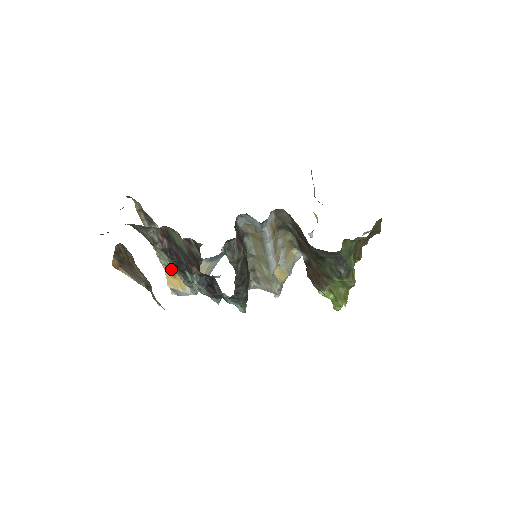
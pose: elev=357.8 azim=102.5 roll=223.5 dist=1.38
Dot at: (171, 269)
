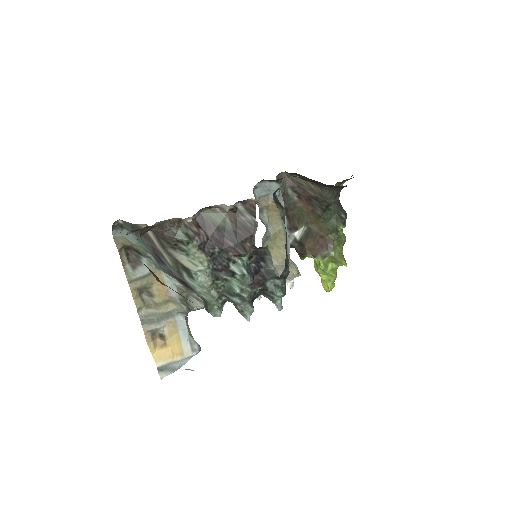
Dot at: (204, 281)
